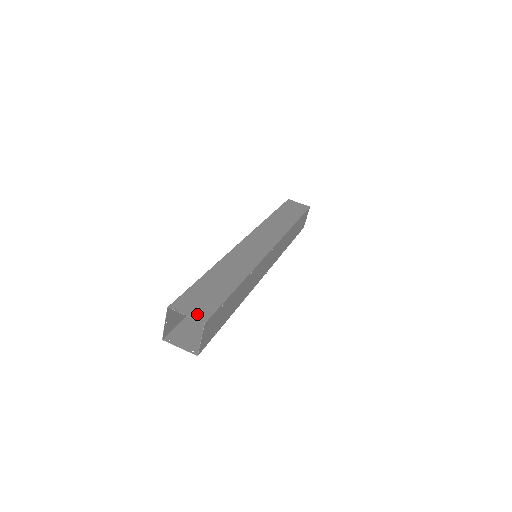
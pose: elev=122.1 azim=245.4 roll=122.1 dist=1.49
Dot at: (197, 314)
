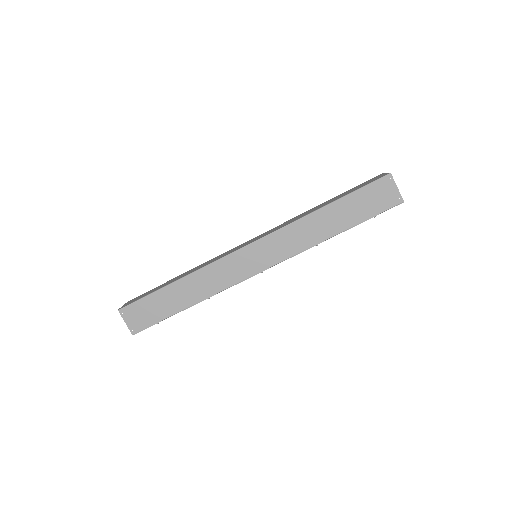
Dot at: (133, 325)
